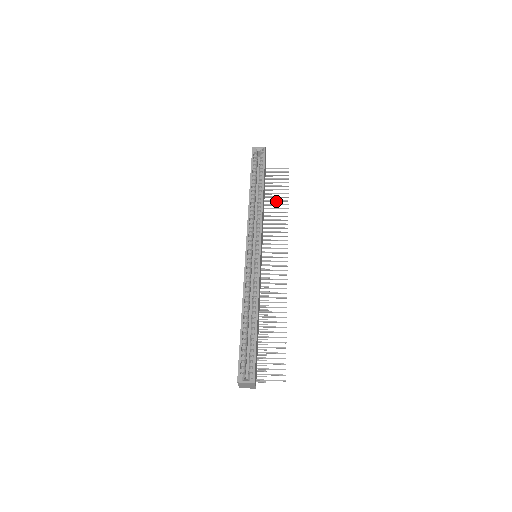
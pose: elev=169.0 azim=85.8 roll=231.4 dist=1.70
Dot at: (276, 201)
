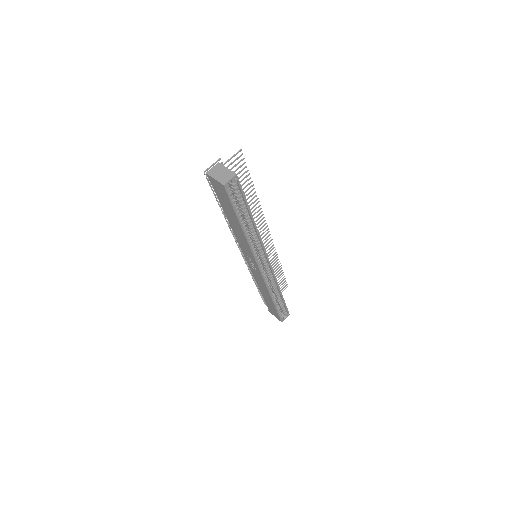
Dot at: occluded
